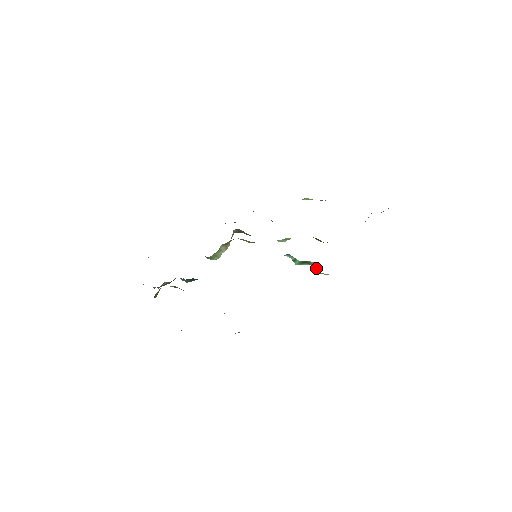
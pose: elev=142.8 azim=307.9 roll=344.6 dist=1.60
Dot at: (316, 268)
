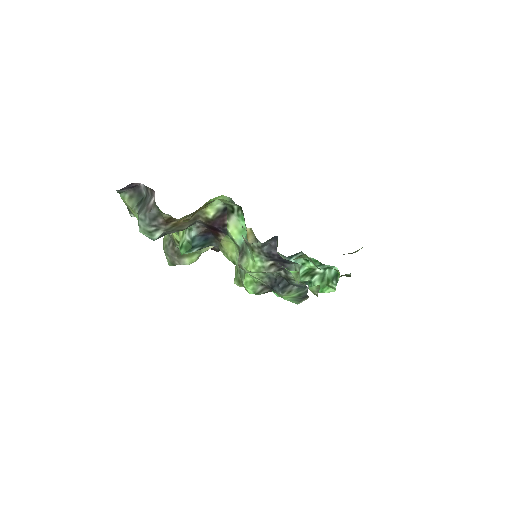
Dot at: (323, 280)
